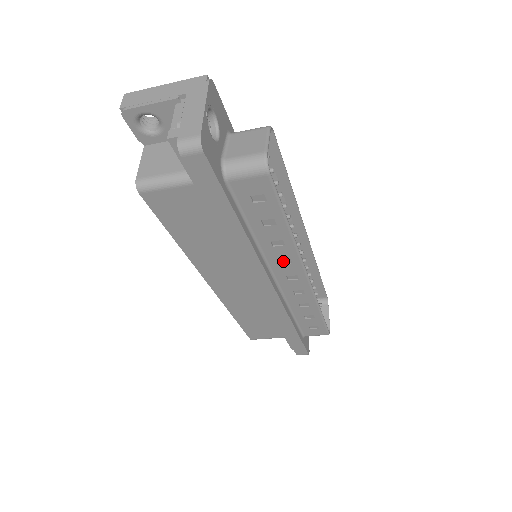
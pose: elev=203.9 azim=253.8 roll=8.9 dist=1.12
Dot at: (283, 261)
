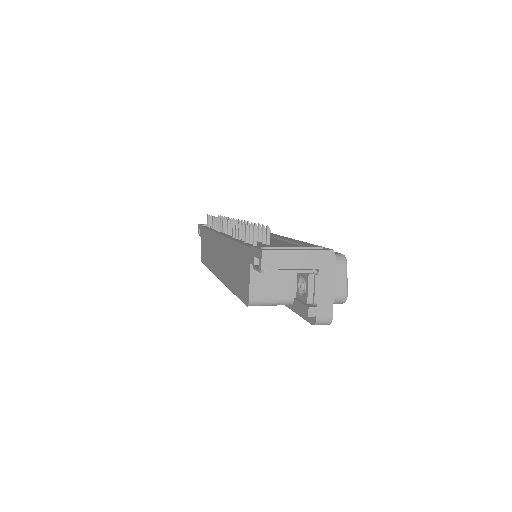
Dot at: occluded
